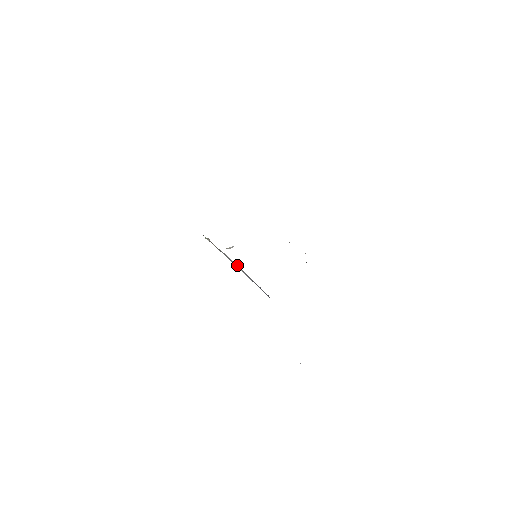
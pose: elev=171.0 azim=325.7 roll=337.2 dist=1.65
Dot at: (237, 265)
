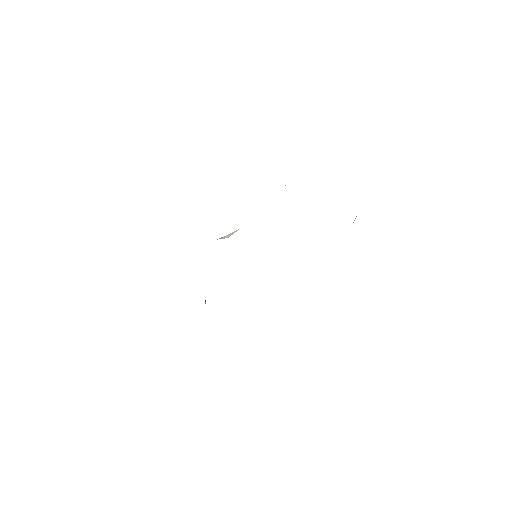
Dot at: occluded
